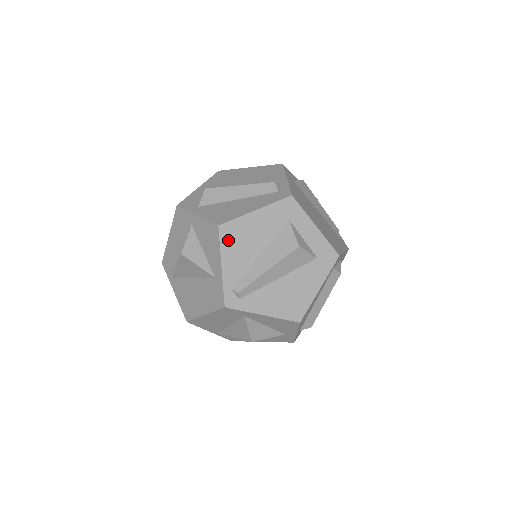
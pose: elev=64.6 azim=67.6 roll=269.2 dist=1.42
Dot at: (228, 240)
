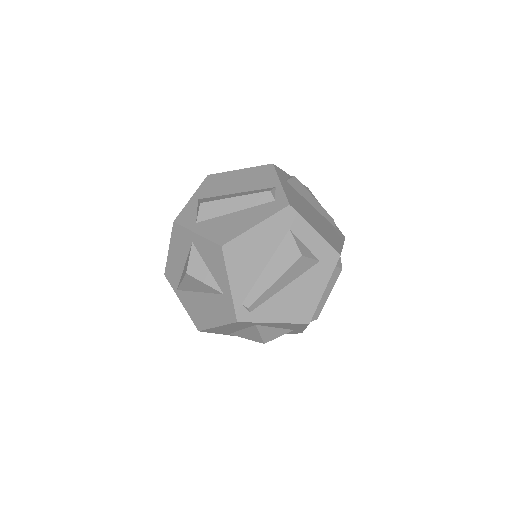
Dot at: (233, 258)
